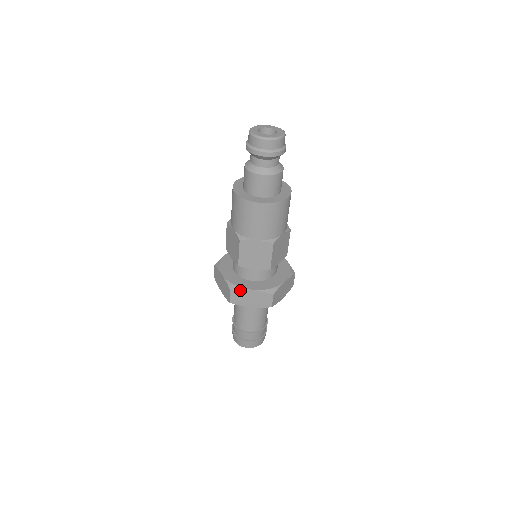
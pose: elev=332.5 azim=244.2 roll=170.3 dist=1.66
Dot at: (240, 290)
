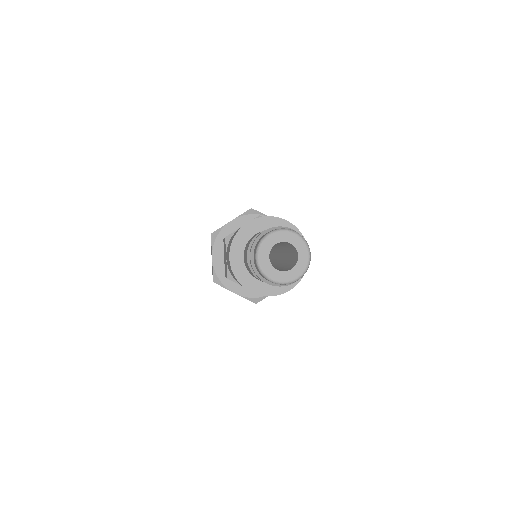
Dot at: (223, 287)
